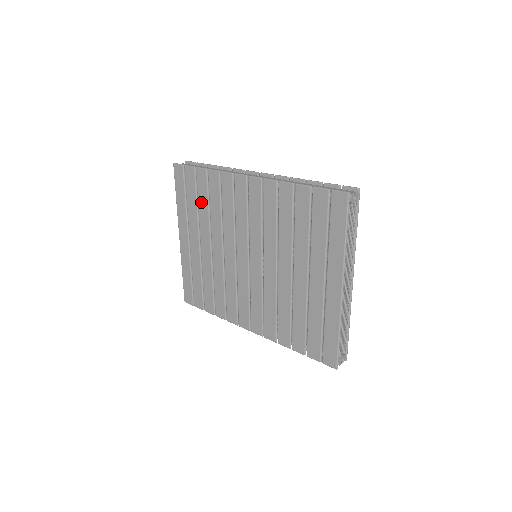
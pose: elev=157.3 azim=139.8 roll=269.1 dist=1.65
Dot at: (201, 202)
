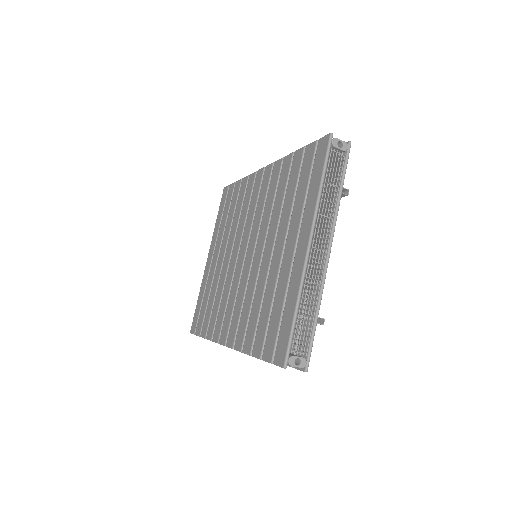
Dot at: (230, 212)
